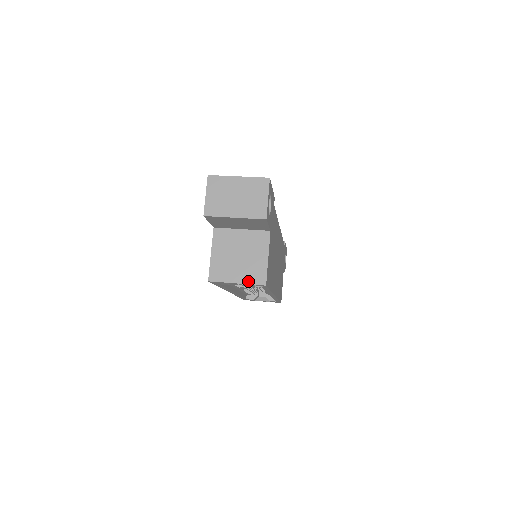
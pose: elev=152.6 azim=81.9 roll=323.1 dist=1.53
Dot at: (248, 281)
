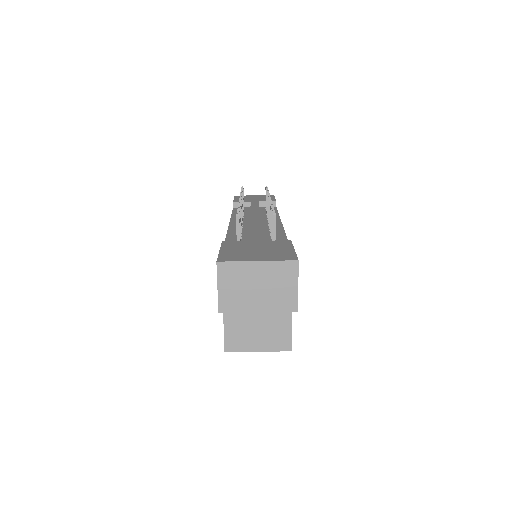
Dot at: (271, 348)
